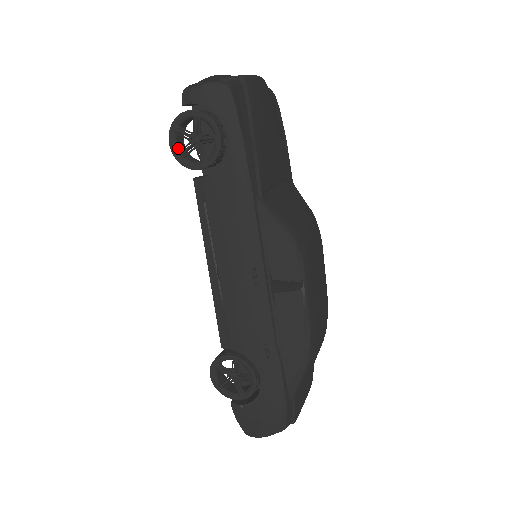
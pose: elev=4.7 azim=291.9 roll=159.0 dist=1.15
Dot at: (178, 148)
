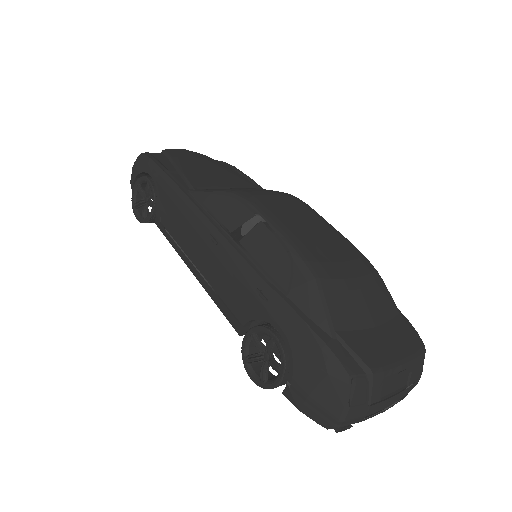
Dot at: (142, 217)
